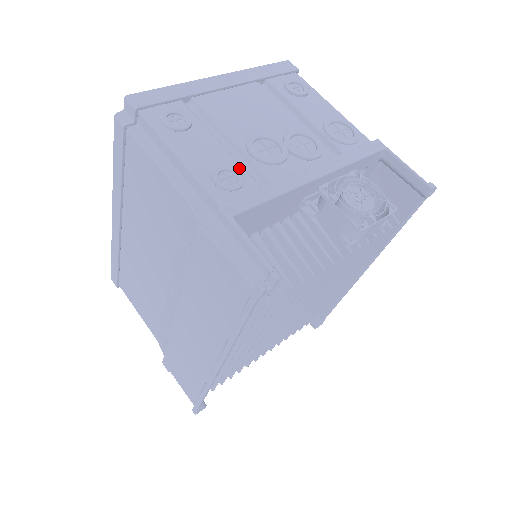
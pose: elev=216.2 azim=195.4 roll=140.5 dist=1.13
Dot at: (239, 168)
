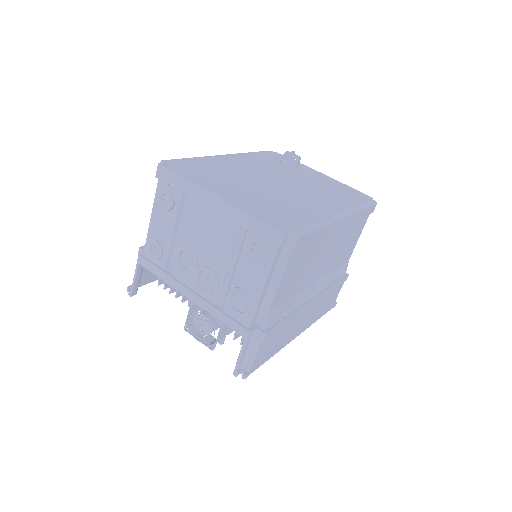
Dot at: (166, 251)
